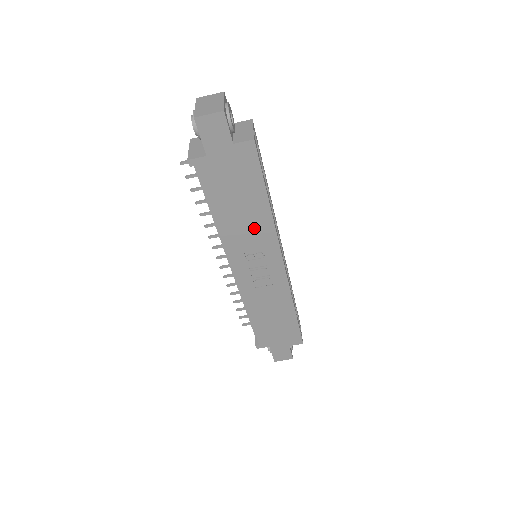
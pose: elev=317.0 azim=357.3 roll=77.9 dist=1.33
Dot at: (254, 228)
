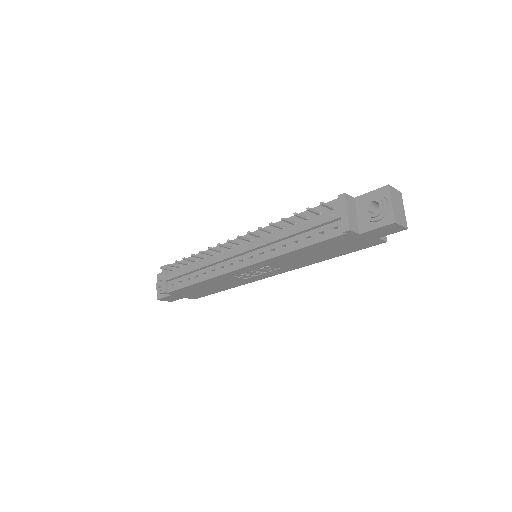
Dot at: (299, 261)
